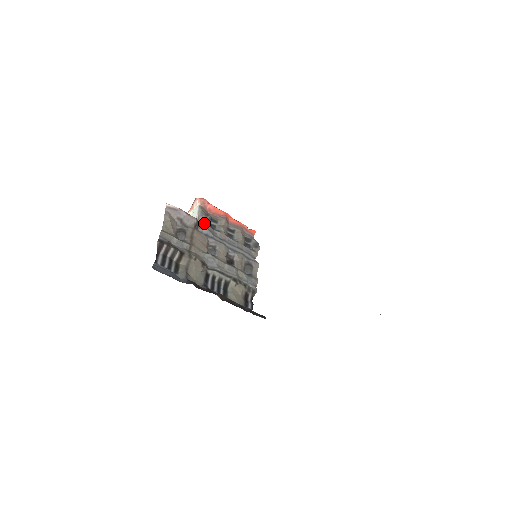
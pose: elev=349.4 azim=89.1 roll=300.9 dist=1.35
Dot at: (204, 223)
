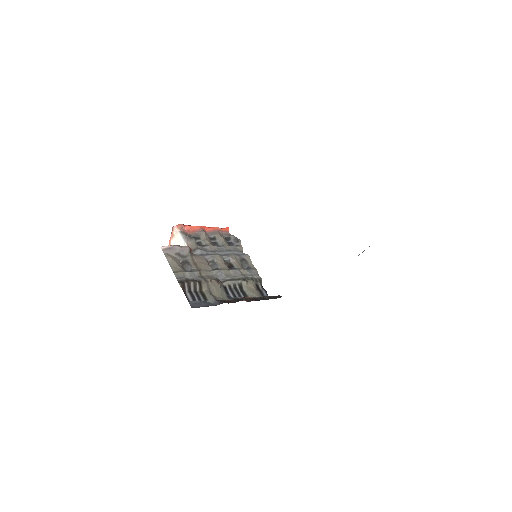
Dot at: (194, 246)
